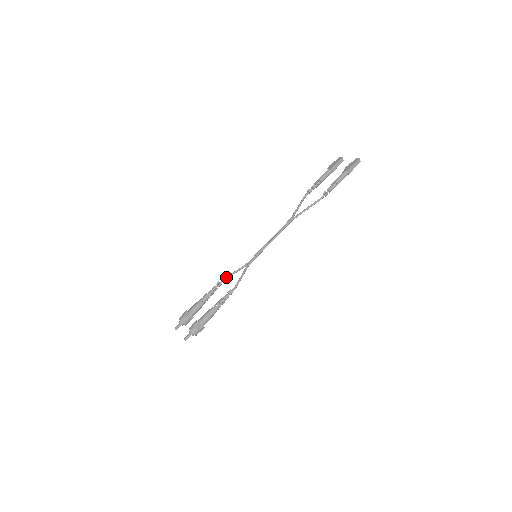
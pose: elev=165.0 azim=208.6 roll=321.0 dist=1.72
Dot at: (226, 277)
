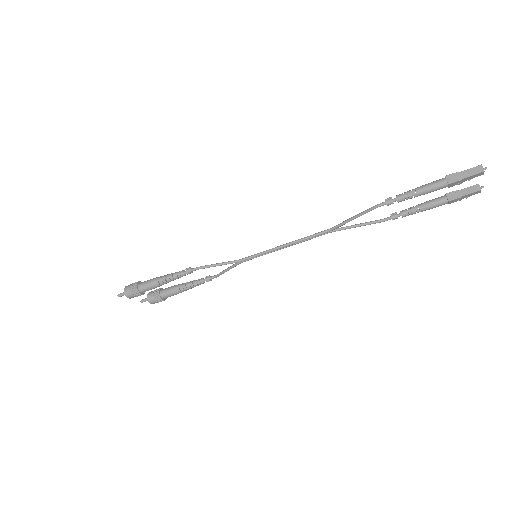
Dot at: (219, 273)
